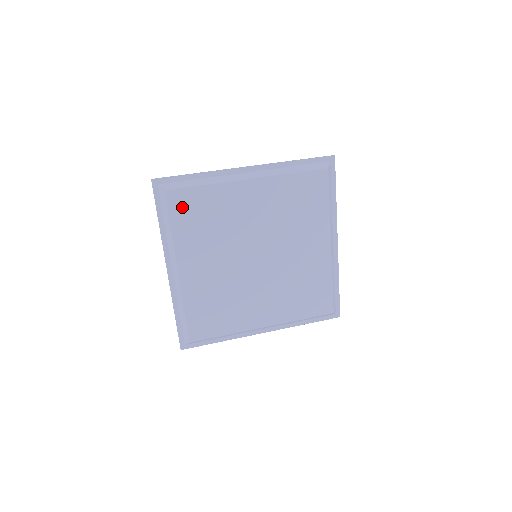
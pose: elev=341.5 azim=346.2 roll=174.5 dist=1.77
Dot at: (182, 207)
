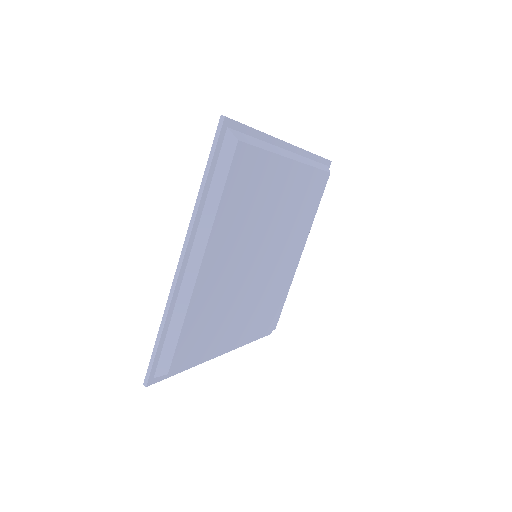
Dot at: (189, 351)
